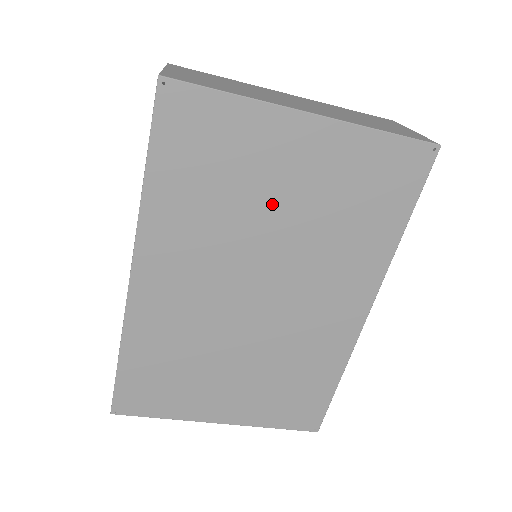
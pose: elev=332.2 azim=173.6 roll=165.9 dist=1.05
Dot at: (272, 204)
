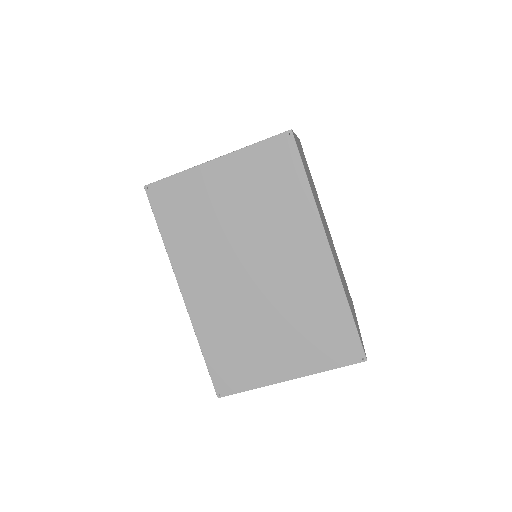
Dot at: (226, 214)
